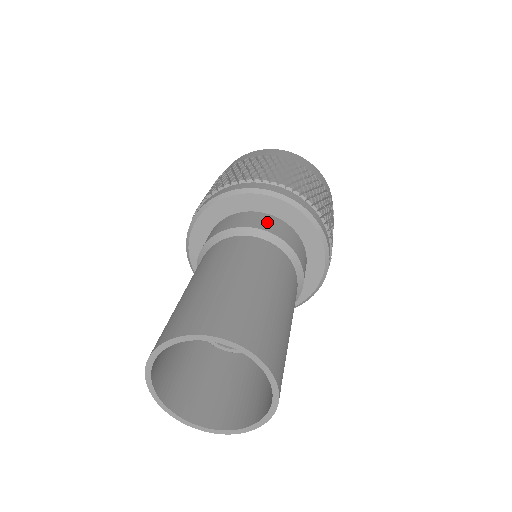
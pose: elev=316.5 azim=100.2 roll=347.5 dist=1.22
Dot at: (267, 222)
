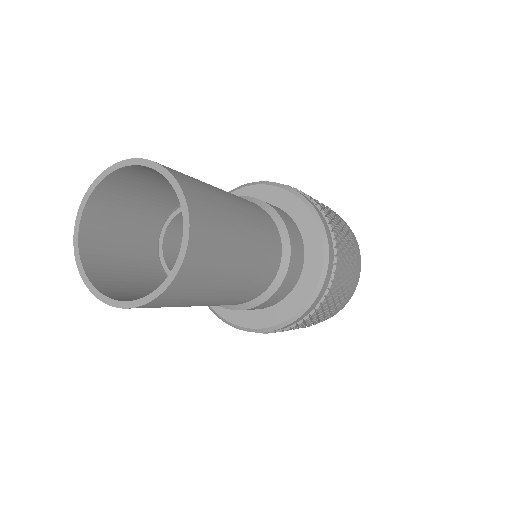
Dot at: (296, 236)
